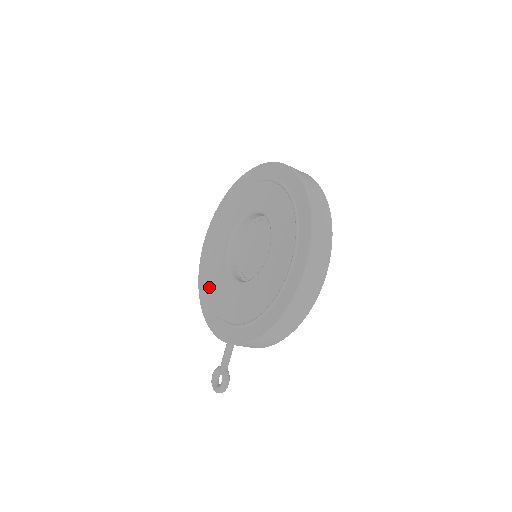
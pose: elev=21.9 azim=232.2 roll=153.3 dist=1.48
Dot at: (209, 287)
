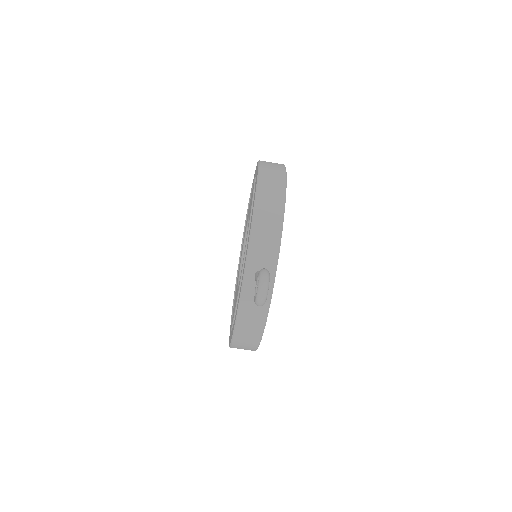
Dot at: occluded
